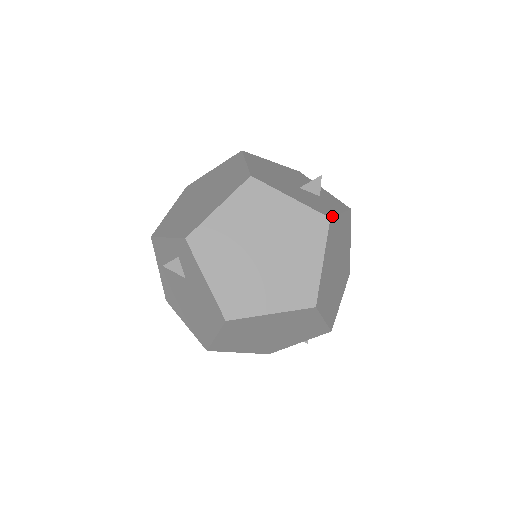
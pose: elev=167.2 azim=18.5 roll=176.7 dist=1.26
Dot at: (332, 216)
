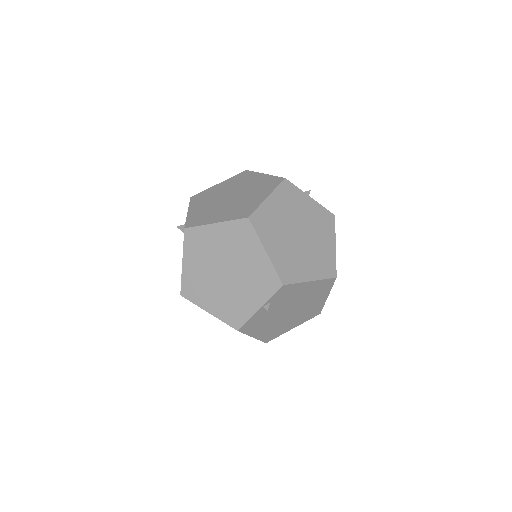
Dot at: occluded
